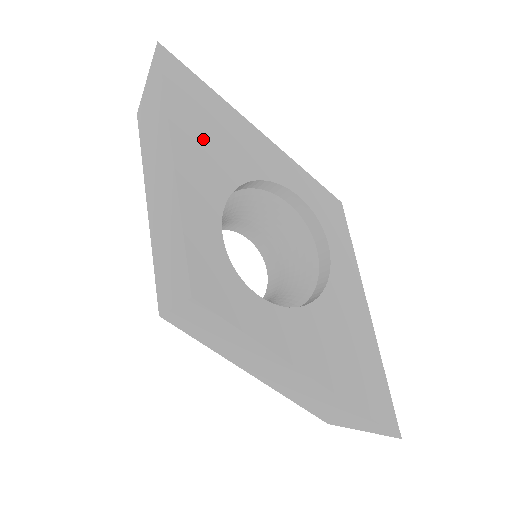
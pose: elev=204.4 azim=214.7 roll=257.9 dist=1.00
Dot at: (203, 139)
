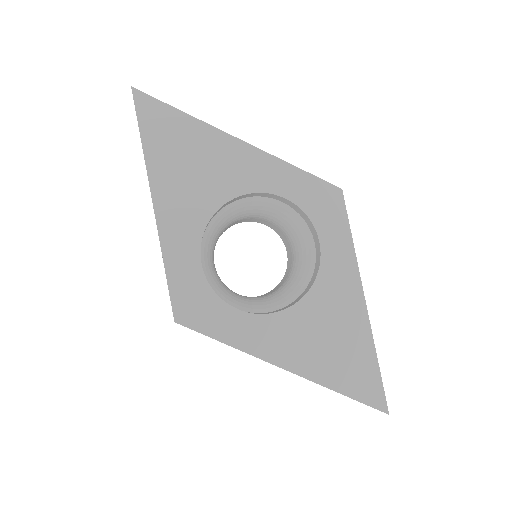
Dot at: (180, 174)
